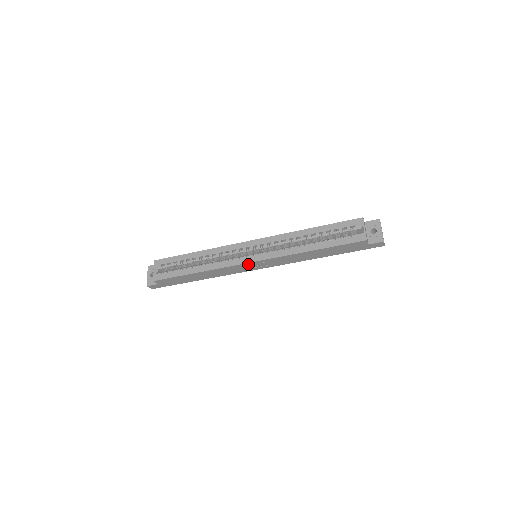
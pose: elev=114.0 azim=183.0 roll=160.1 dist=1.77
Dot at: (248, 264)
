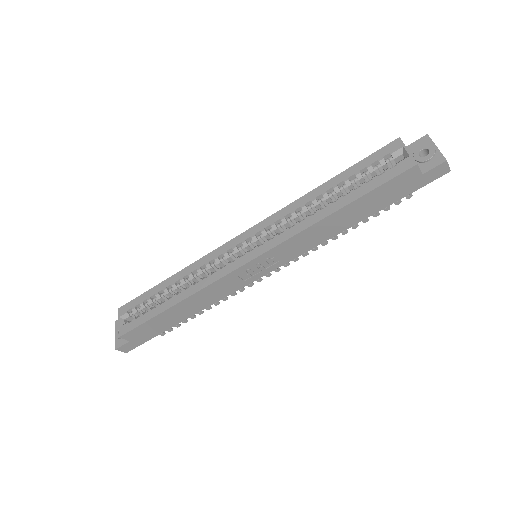
Dot at: (244, 268)
